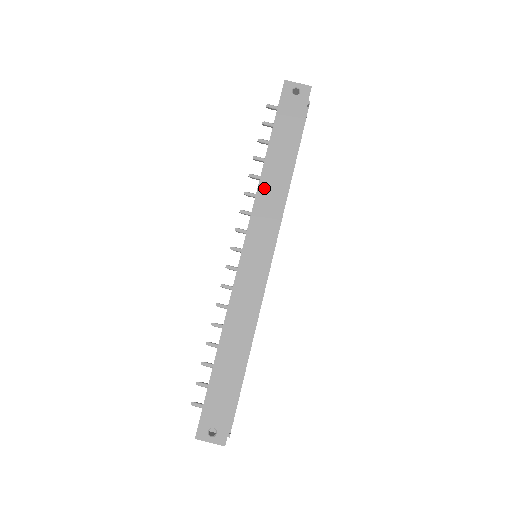
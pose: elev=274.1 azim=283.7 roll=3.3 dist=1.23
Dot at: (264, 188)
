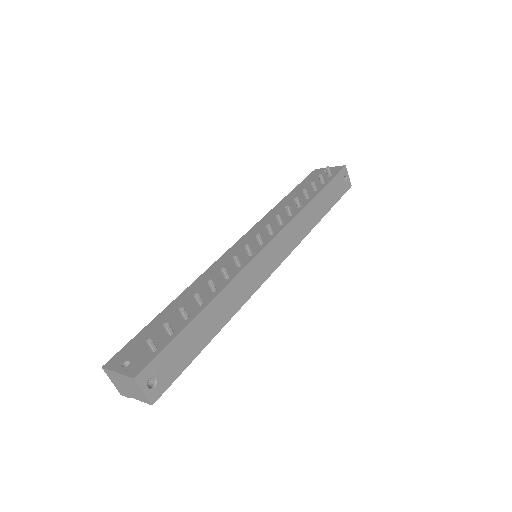
Dot at: (302, 217)
